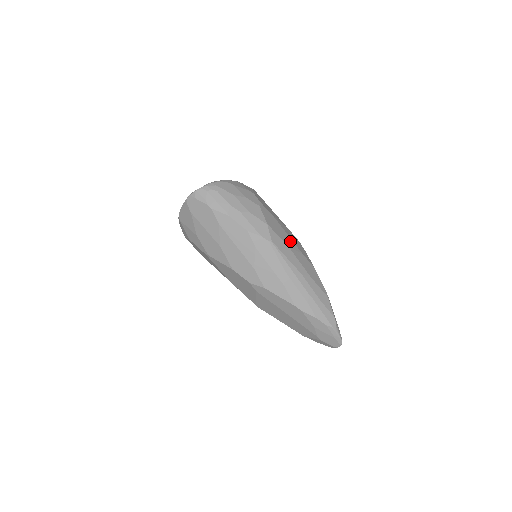
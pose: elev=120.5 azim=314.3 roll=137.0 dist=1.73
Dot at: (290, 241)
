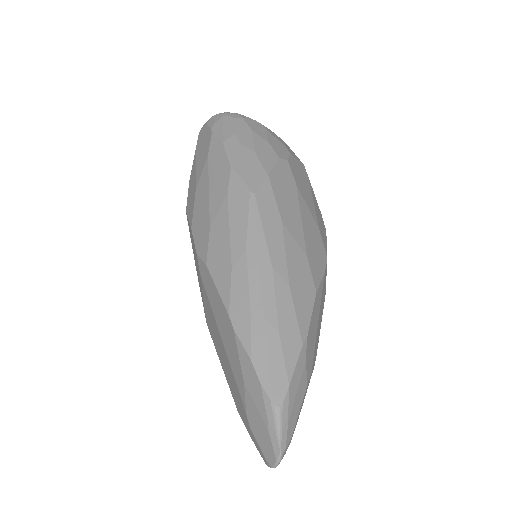
Dot at: (296, 225)
